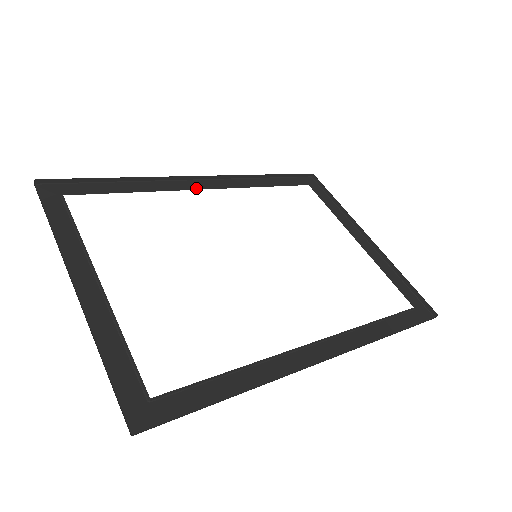
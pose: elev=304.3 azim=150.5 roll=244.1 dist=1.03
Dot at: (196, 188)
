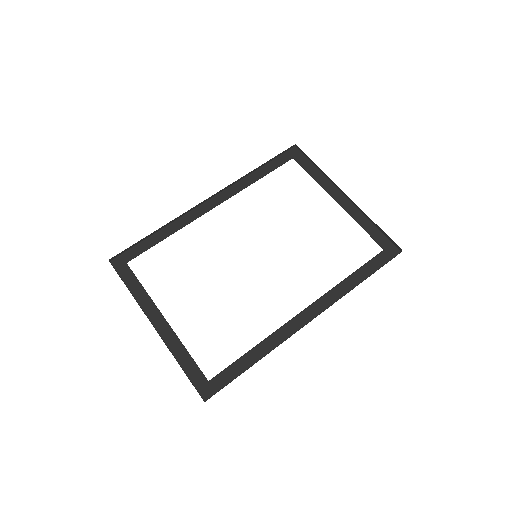
Dot at: (206, 211)
